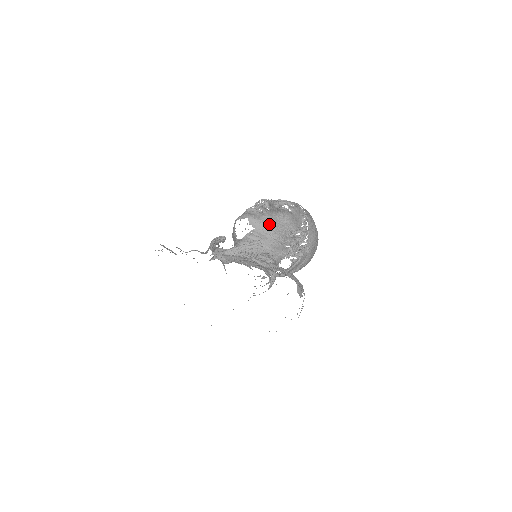
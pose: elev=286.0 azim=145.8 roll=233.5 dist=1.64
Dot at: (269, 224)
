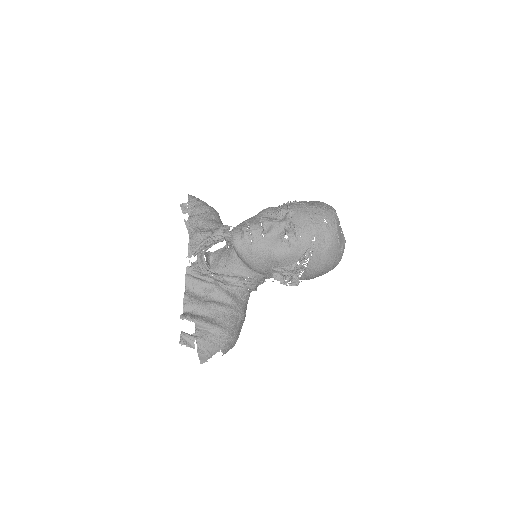
Dot at: (250, 257)
